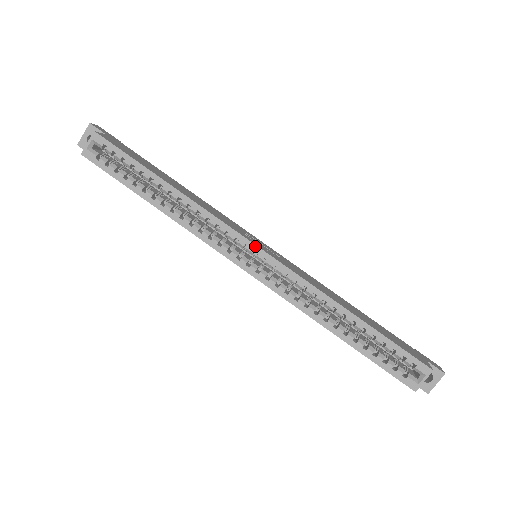
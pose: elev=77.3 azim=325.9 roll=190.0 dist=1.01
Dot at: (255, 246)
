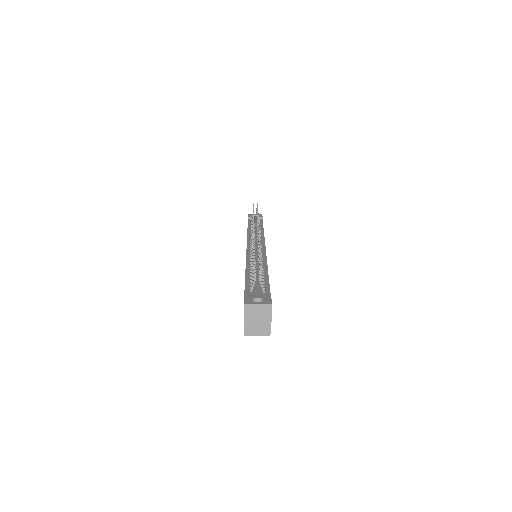
Dot at: occluded
